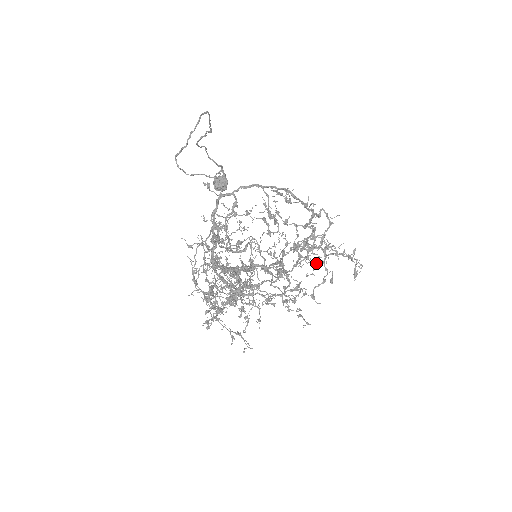
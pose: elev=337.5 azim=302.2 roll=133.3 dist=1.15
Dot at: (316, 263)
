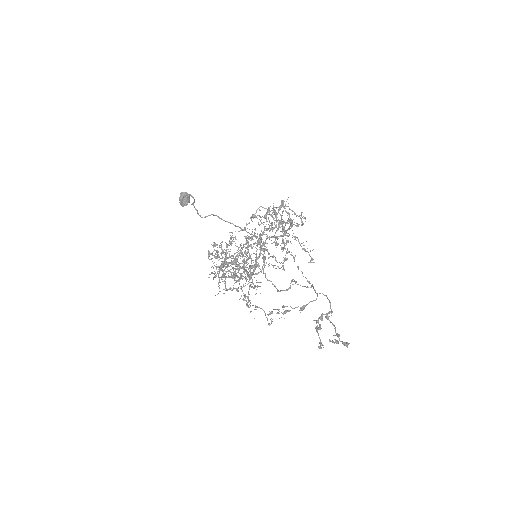
Dot at: (264, 215)
